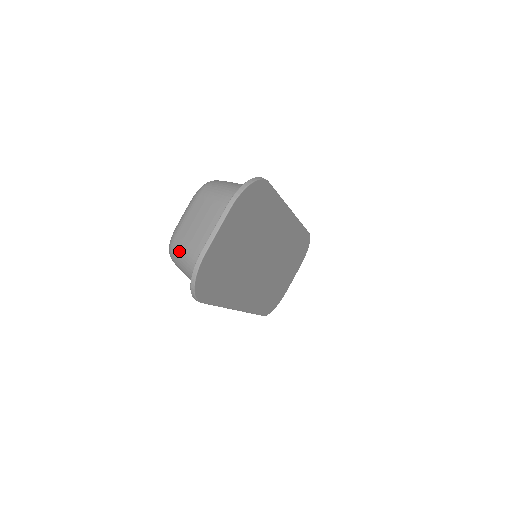
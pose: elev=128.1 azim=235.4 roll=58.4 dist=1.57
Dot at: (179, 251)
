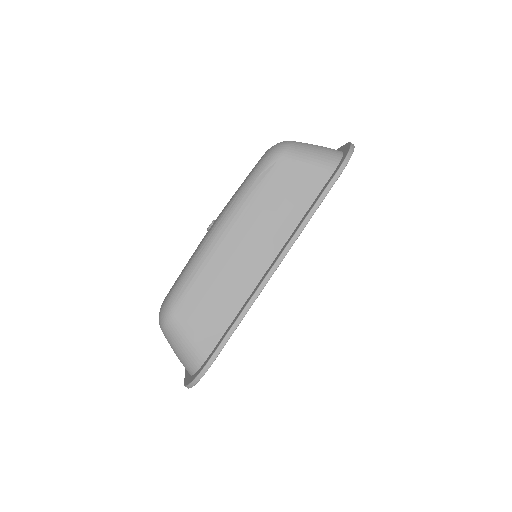
Dot at: occluded
